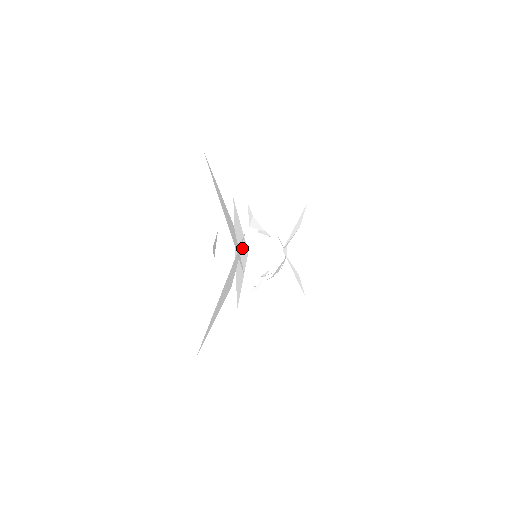
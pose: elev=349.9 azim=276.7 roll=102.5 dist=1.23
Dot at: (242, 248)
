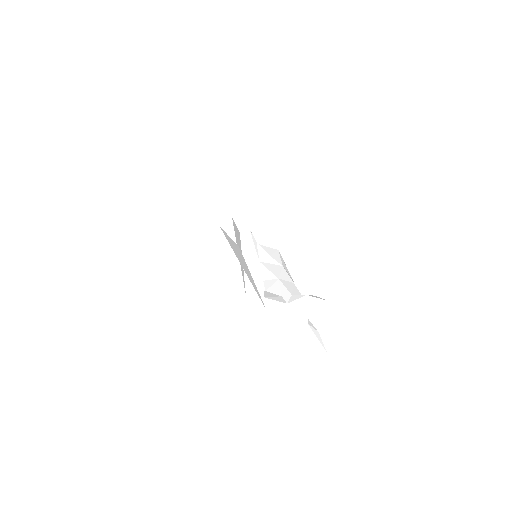
Dot at: (239, 241)
